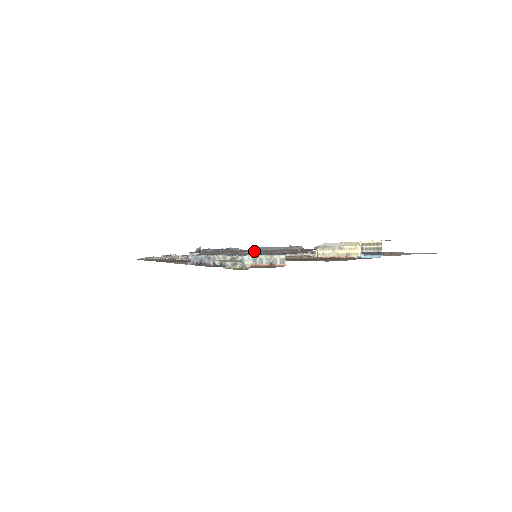
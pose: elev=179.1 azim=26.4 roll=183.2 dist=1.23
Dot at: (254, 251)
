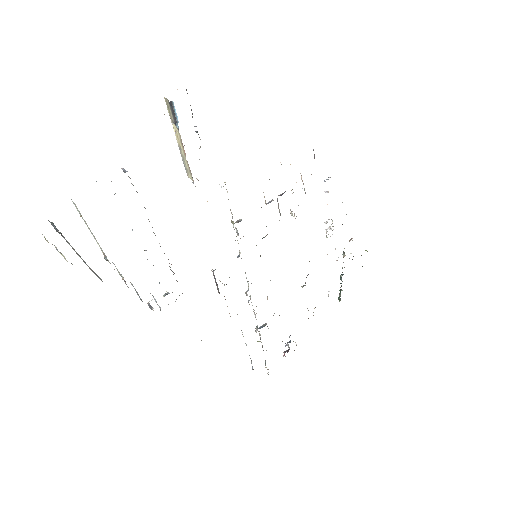
Dot at: occluded
